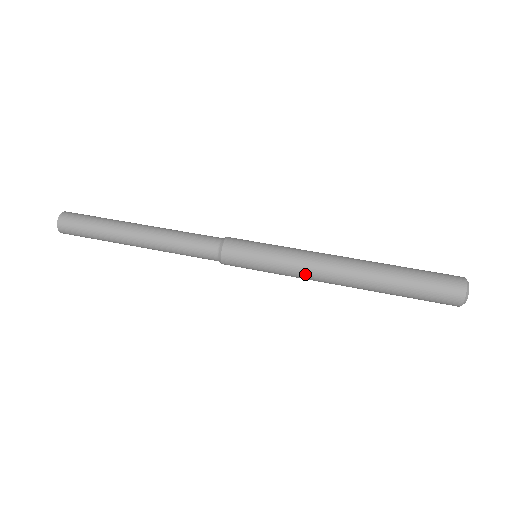
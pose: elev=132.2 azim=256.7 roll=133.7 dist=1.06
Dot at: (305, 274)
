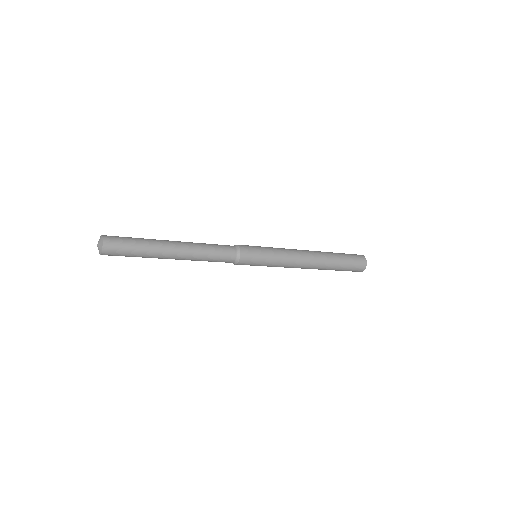
Dot at: (292, 256)
